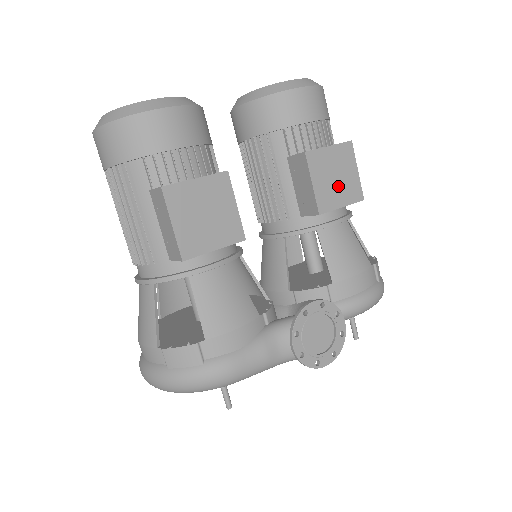
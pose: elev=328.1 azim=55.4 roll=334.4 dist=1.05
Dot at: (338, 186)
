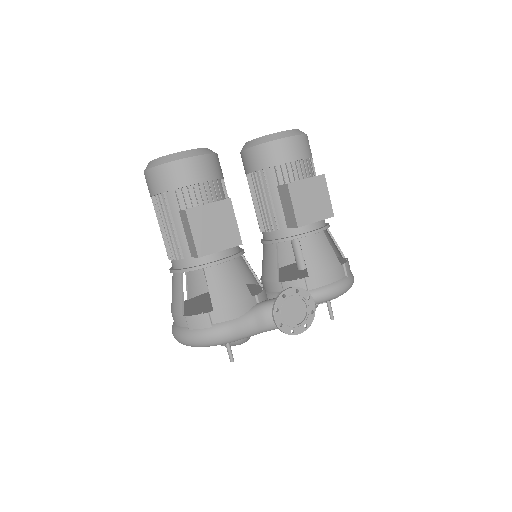
Dot at: (313, 207)
